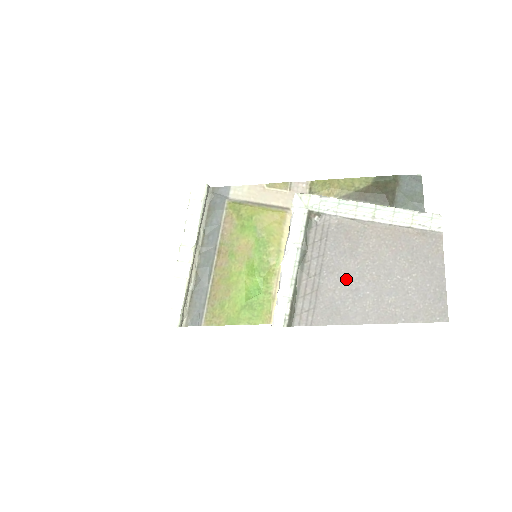
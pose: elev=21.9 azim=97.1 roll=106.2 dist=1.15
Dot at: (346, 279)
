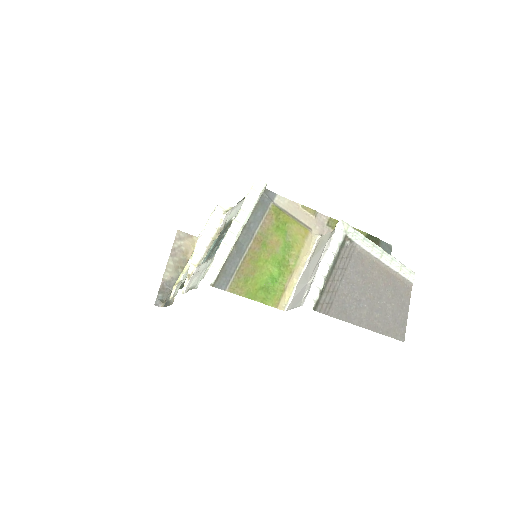
Dot at: (355, 291)
